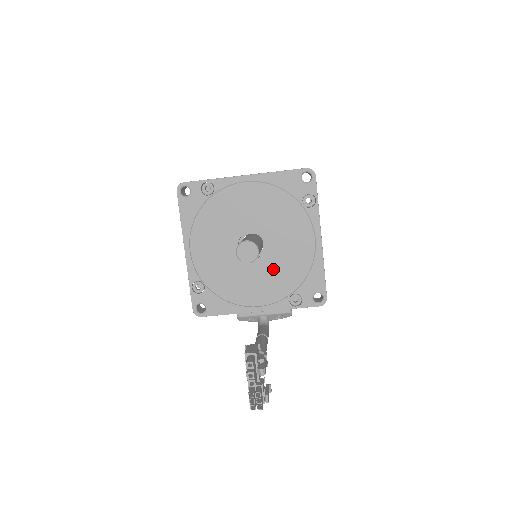
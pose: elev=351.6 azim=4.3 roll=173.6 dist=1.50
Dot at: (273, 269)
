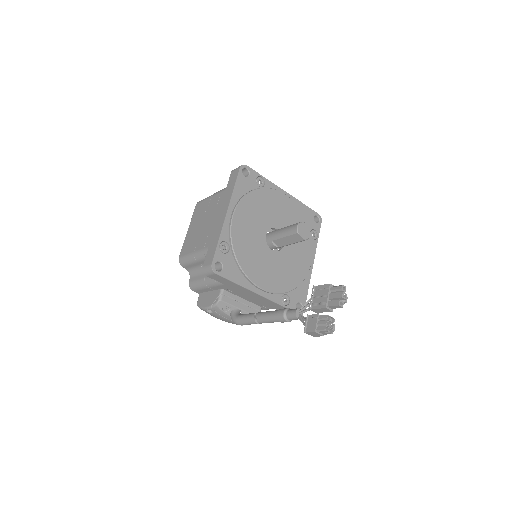
Dot at: (282, 266)
